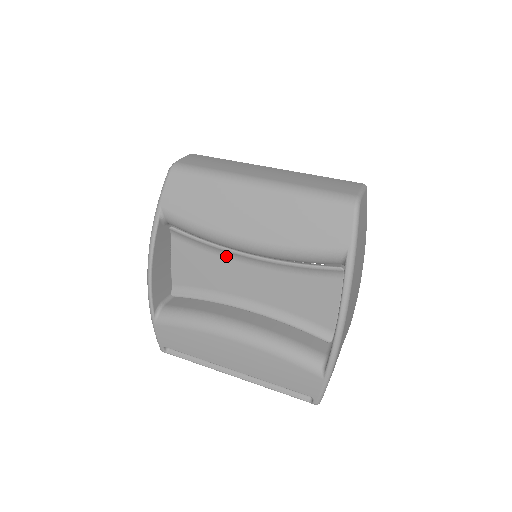
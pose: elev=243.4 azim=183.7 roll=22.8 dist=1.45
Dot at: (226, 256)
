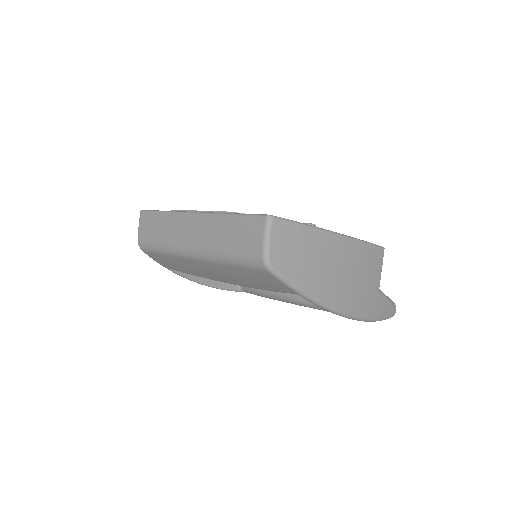
Dot at: occluded
